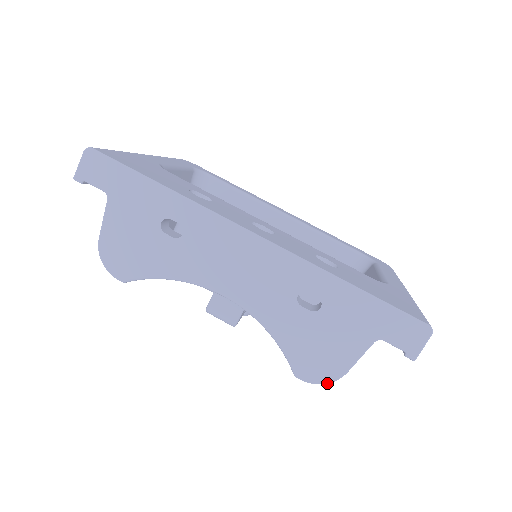
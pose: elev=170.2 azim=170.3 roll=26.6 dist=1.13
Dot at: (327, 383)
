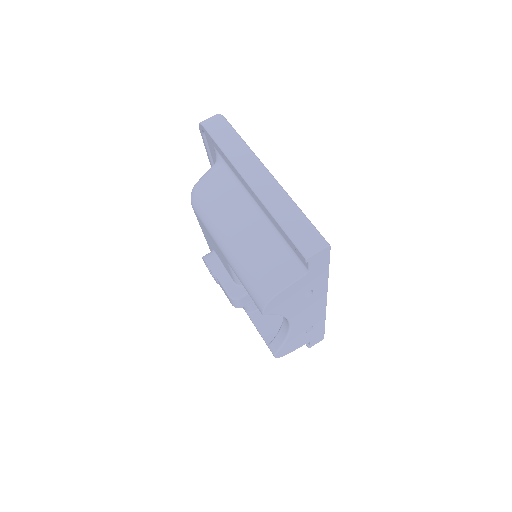
Dot at: occluded
